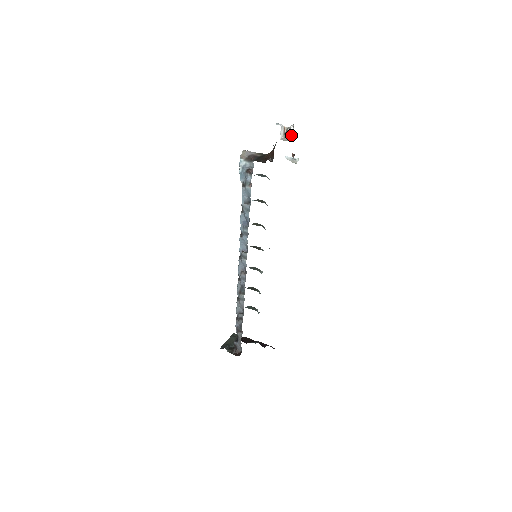
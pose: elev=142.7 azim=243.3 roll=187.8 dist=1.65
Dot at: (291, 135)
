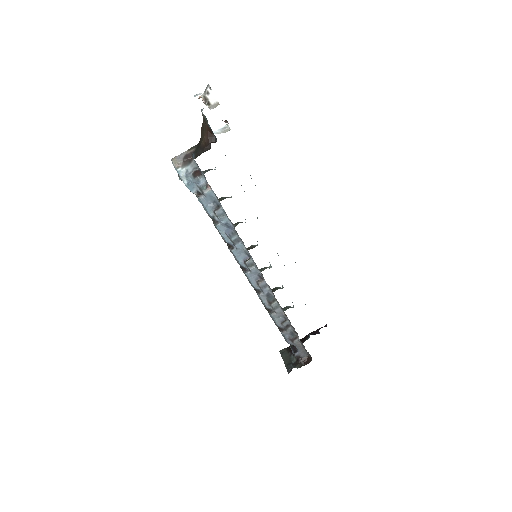
Dot at: (214, 99)
